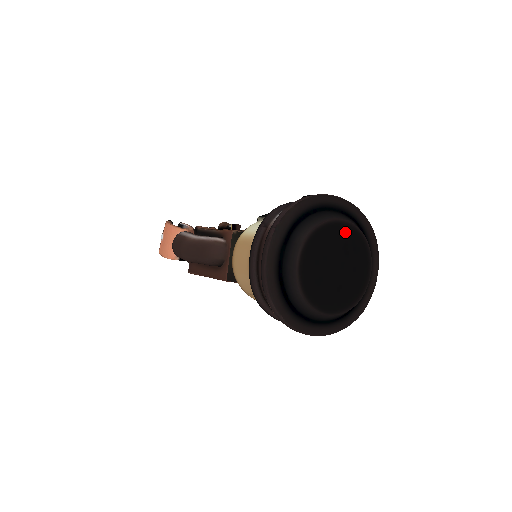
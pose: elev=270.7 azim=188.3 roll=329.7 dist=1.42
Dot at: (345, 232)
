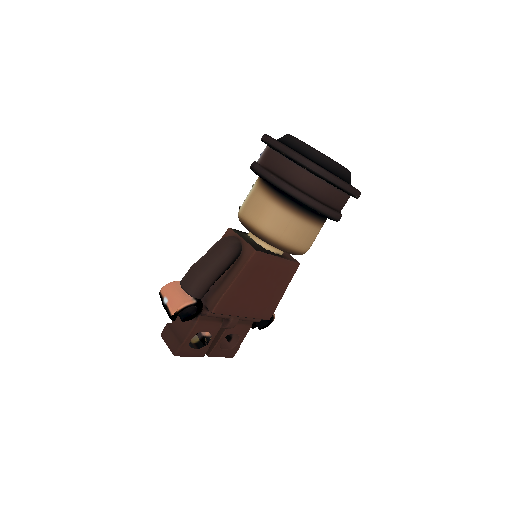
Dot at: occluded
